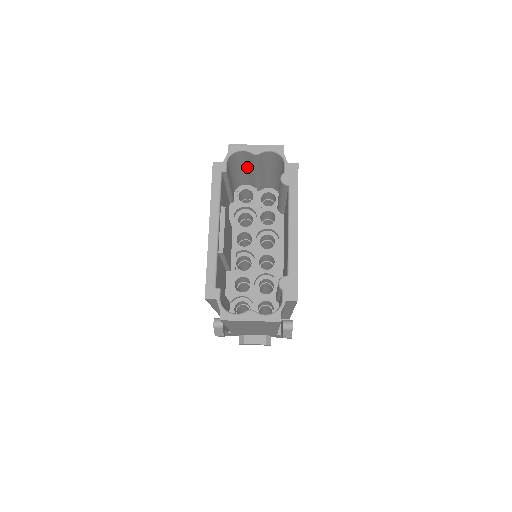
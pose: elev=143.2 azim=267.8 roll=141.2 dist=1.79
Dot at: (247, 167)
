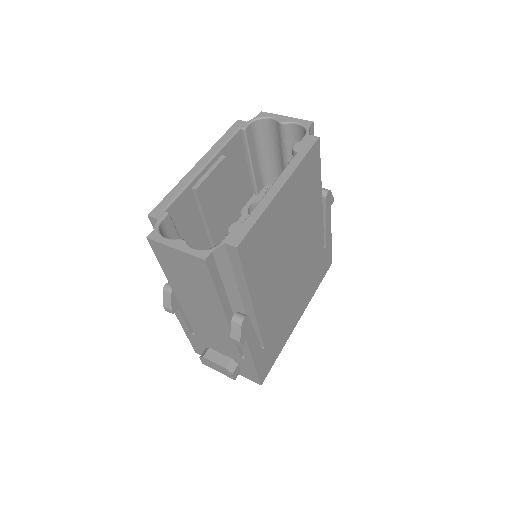
Dot at: (277, 150)
